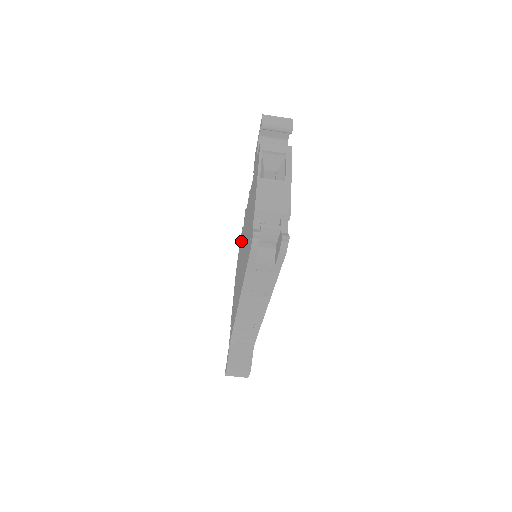
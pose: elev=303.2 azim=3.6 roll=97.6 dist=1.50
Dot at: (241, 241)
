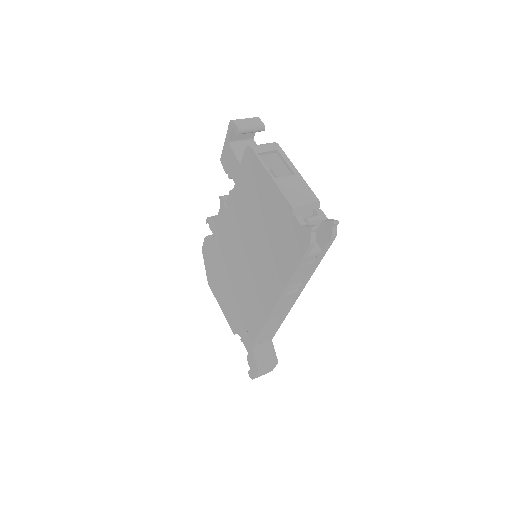
Dot at: (216, 250)
